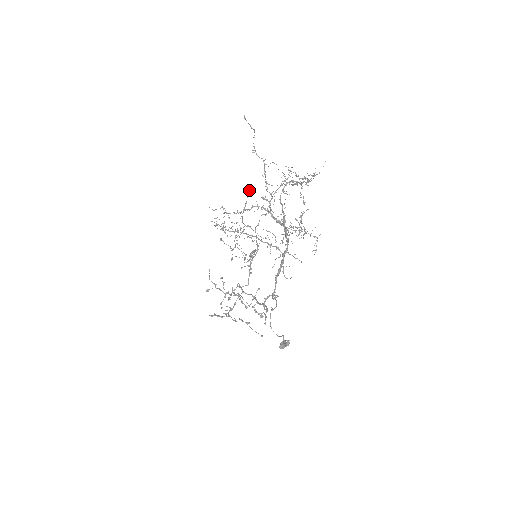
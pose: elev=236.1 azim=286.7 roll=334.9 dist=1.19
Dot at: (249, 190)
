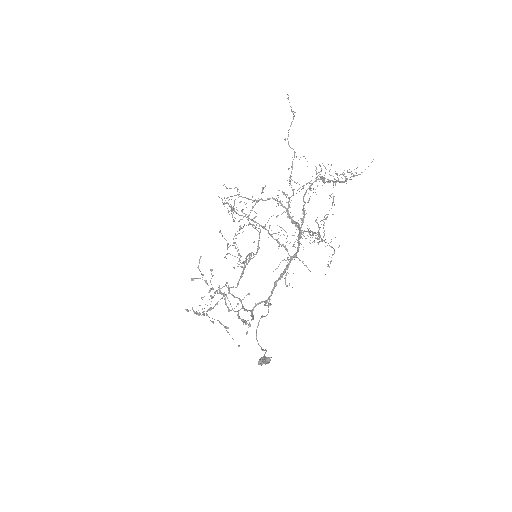
Dot at: occluded
